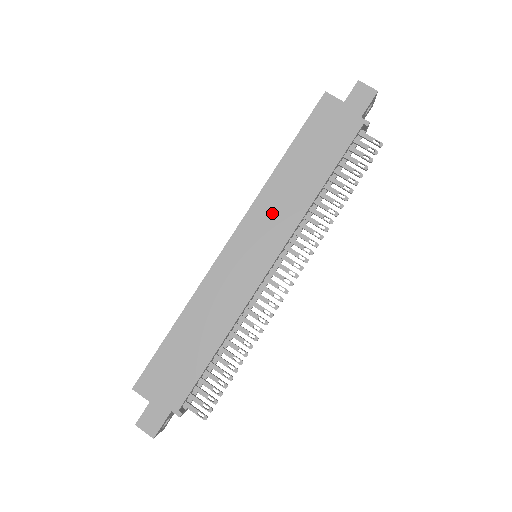
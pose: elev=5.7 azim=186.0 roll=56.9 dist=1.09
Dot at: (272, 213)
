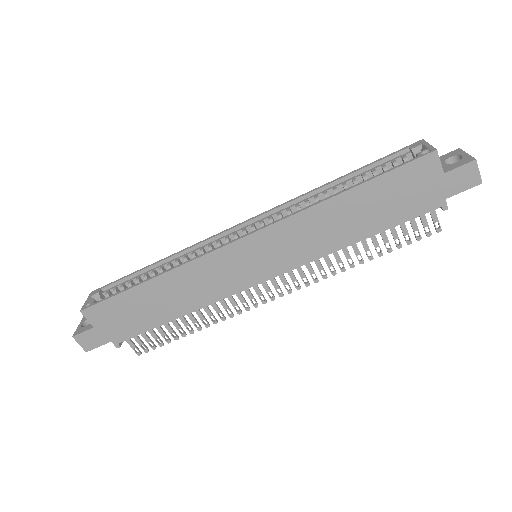
Dot at: (297, 238)
